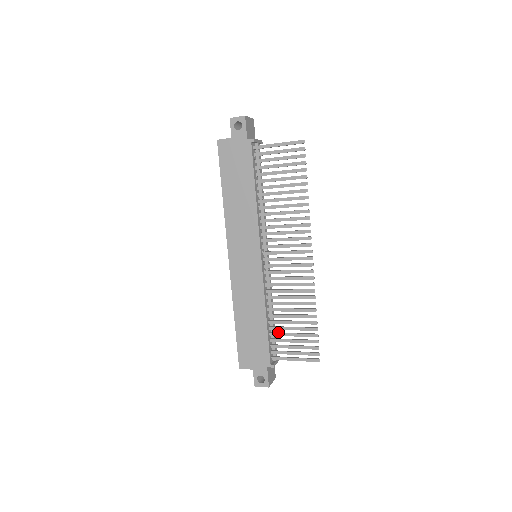
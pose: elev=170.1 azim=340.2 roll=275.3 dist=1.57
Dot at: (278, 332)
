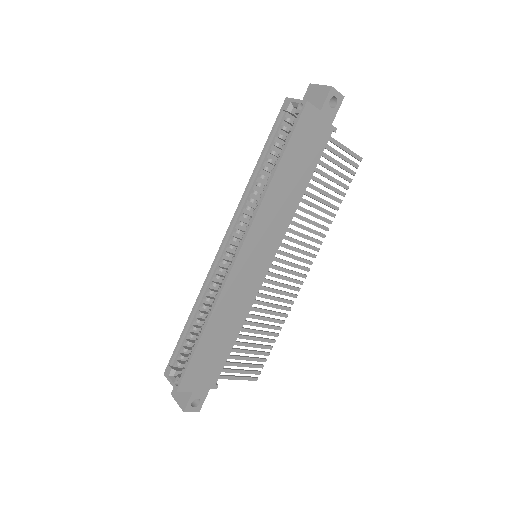
Dot at: (236, 348)
